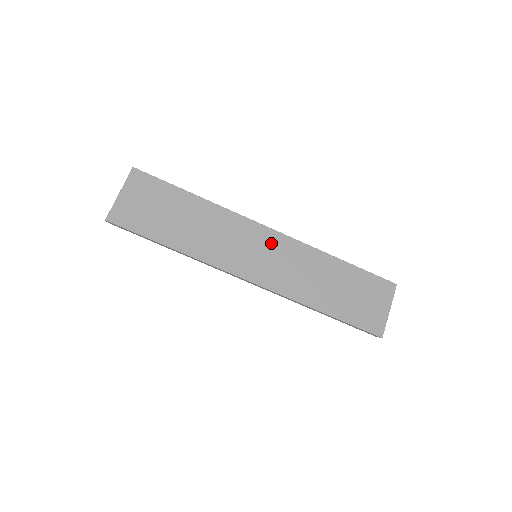
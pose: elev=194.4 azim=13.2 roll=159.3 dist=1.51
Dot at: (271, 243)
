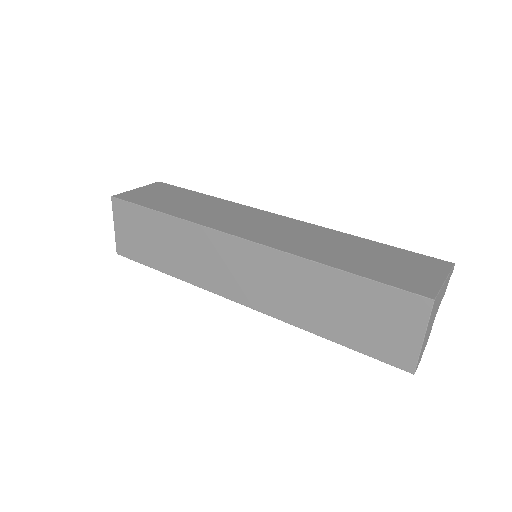
Dot at: (246, 257)
